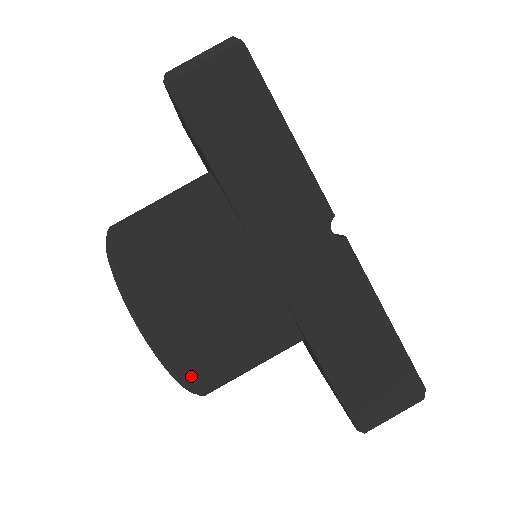
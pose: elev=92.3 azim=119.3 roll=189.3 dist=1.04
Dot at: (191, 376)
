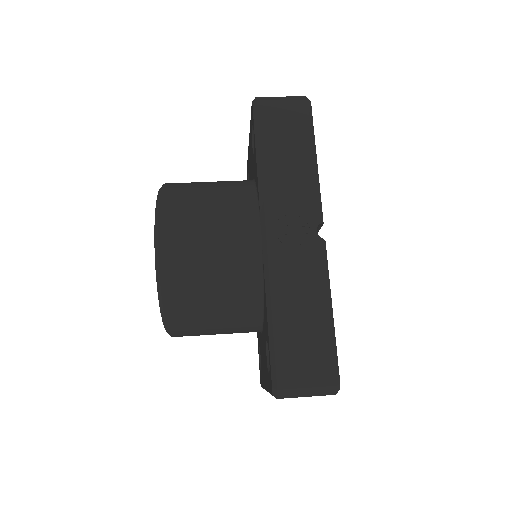
Dot at: (170, 290)
